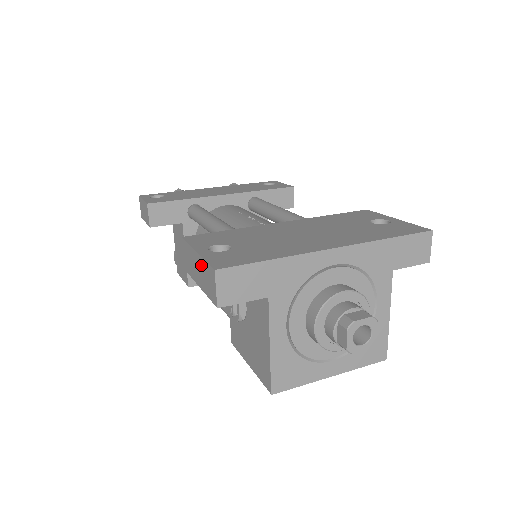
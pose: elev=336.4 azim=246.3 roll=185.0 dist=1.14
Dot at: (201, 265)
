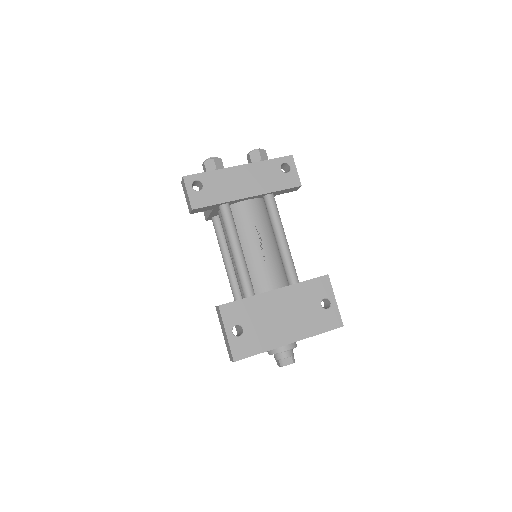
Dot at: (227, 342)
